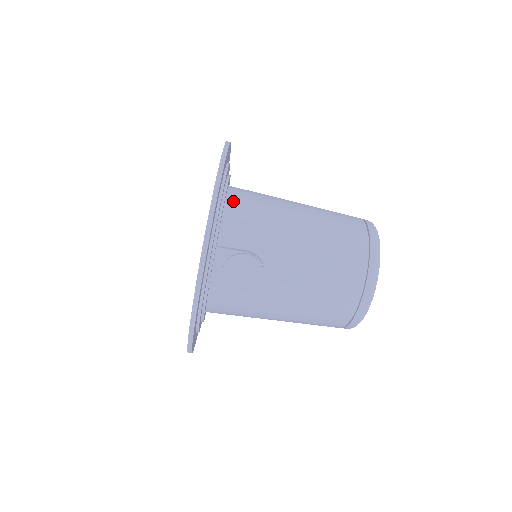
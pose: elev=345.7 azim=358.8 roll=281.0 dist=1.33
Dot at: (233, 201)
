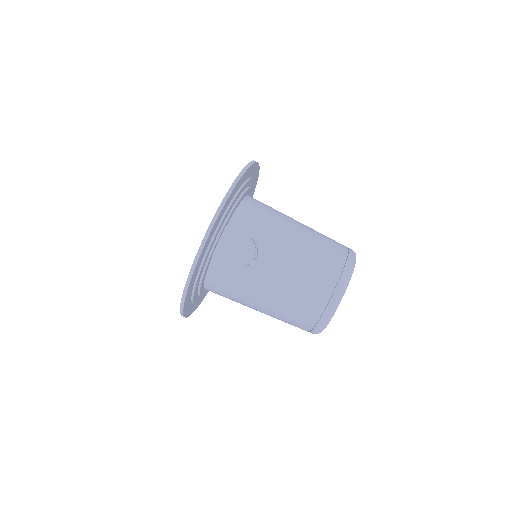
Dot at: (248, 202)
